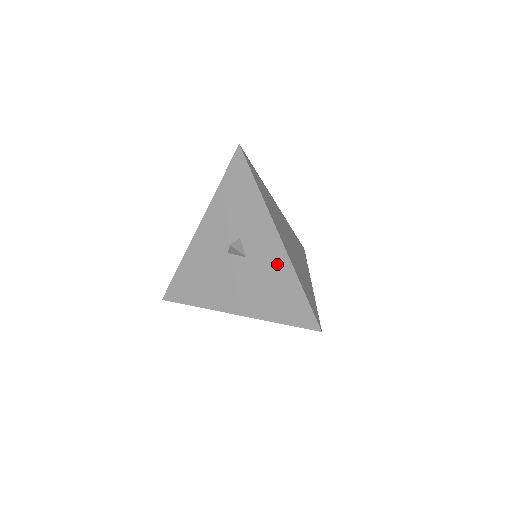
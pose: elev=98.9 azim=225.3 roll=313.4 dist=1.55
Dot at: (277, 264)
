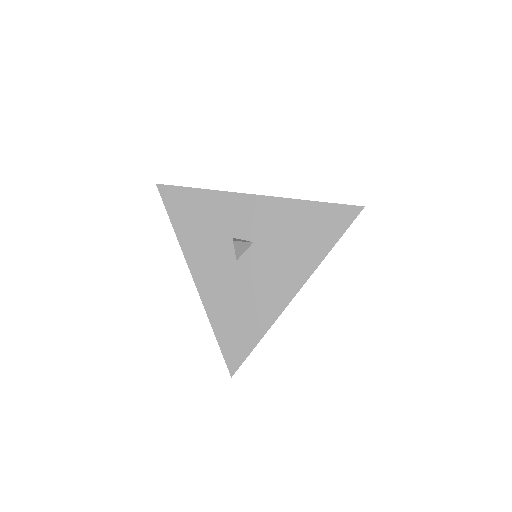
Dot at: (279, 213)
